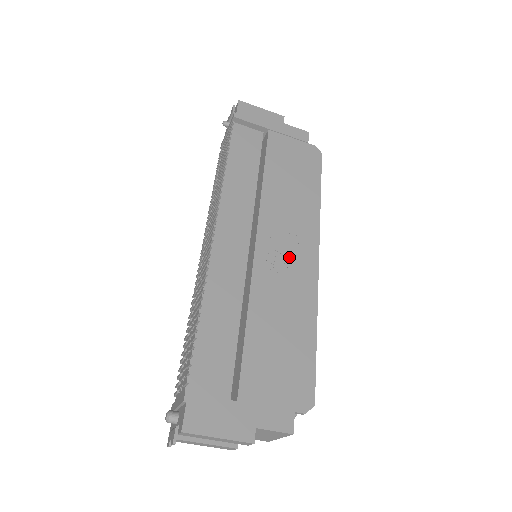
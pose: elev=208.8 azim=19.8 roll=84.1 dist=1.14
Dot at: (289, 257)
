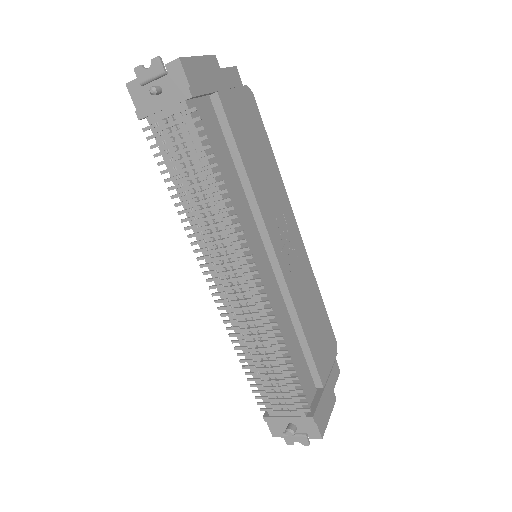
Dot at: (291, 248)
